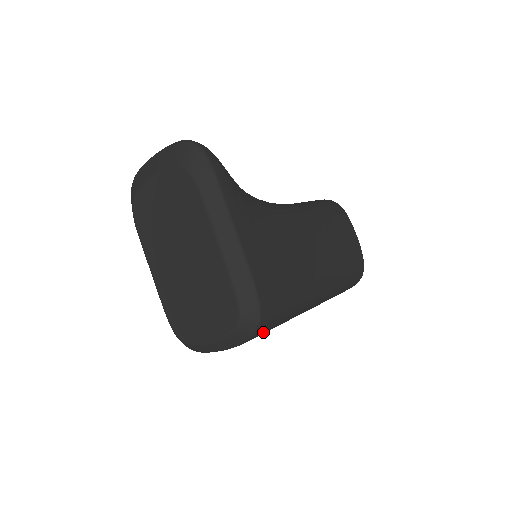
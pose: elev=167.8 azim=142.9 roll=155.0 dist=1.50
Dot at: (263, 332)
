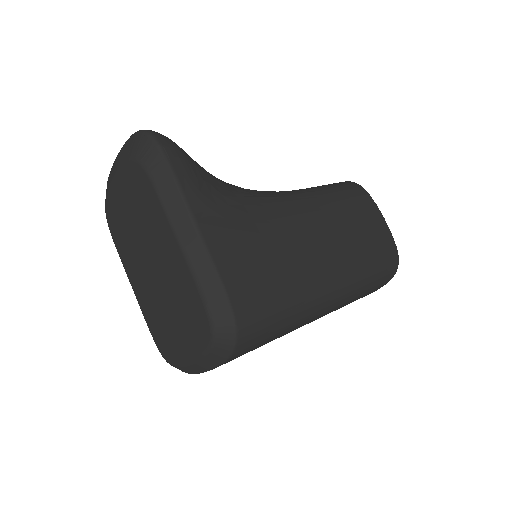
Dot at: (251, 345)
